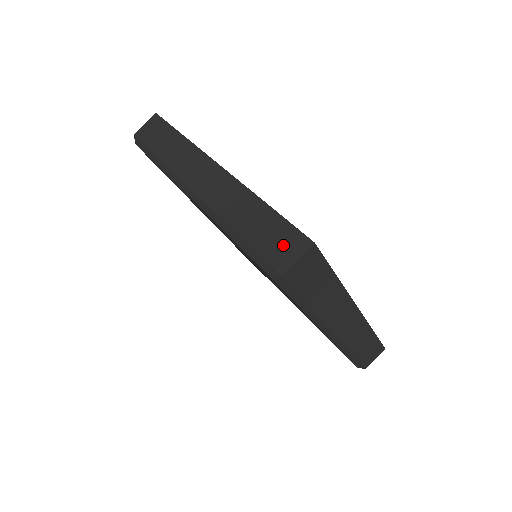
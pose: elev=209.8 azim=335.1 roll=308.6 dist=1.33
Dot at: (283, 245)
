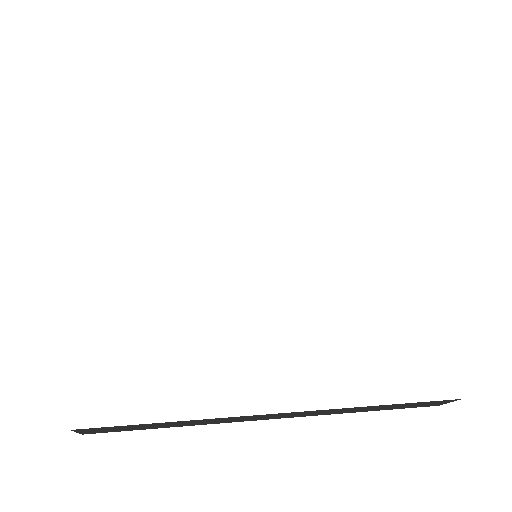
Dot at: occluded
